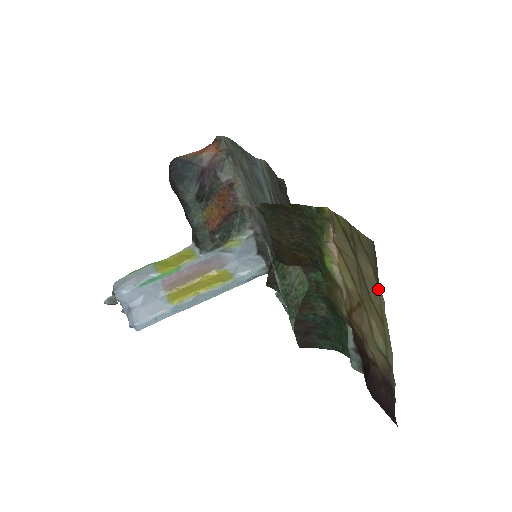
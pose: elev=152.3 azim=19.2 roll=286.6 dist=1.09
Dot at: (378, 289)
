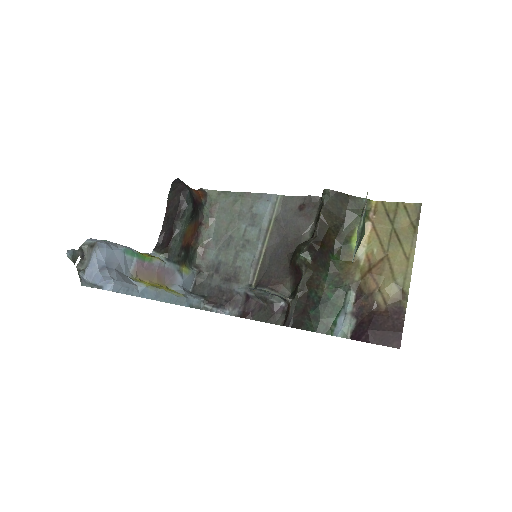
Dot at: (412, 235)
